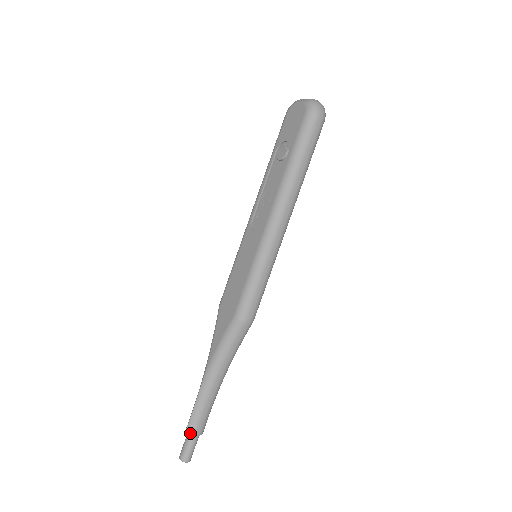
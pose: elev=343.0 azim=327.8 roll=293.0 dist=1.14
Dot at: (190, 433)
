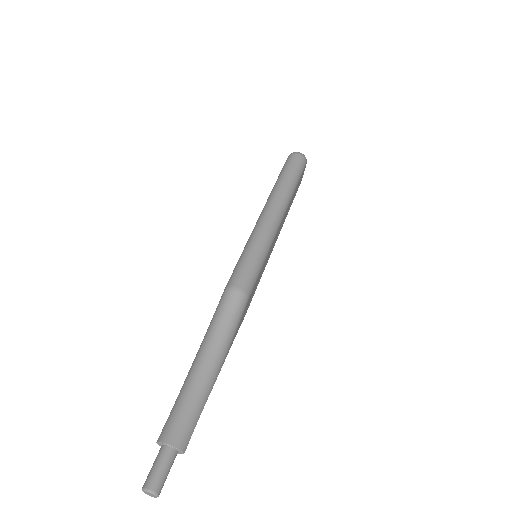
Dot at: (161, 440)
